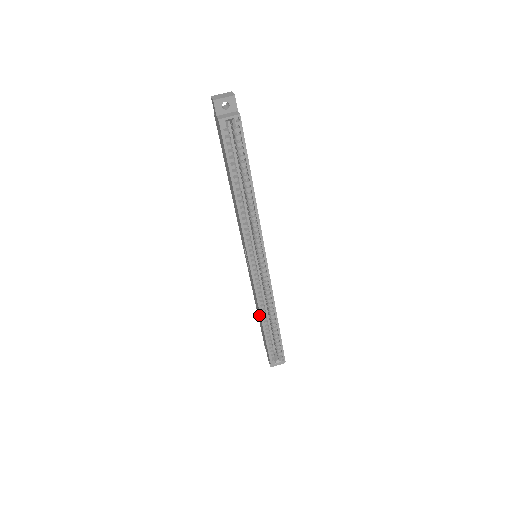
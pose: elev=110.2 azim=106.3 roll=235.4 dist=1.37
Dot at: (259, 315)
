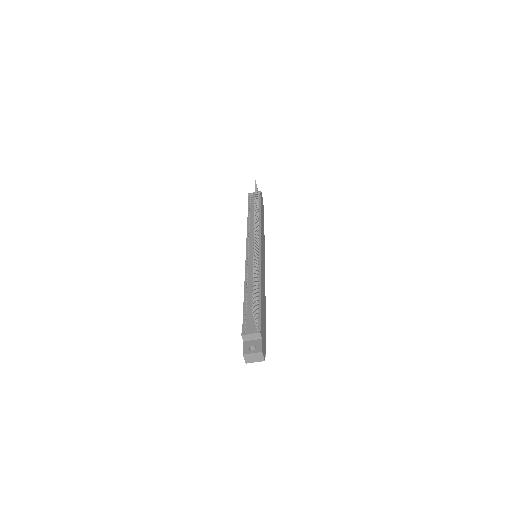
Dot at: occluded
